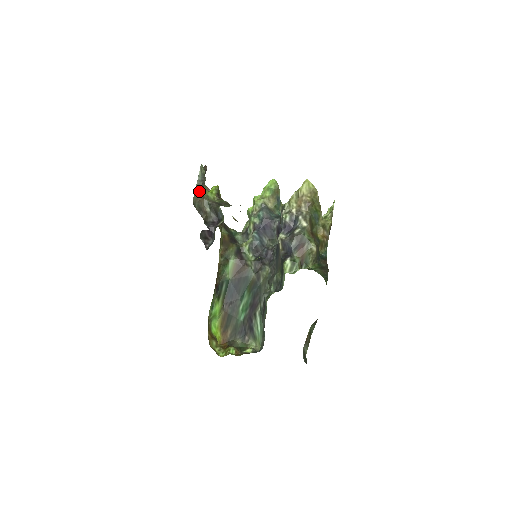
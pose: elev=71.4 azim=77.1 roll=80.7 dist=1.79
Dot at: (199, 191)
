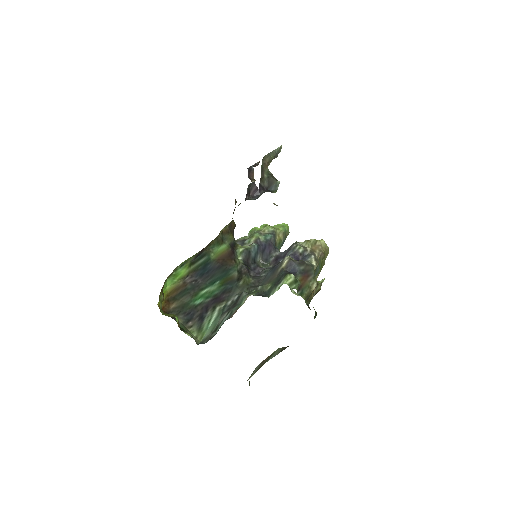
Dot at: (271, 157)
